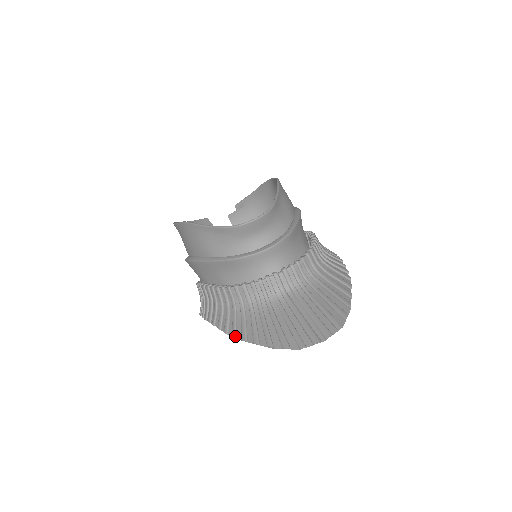
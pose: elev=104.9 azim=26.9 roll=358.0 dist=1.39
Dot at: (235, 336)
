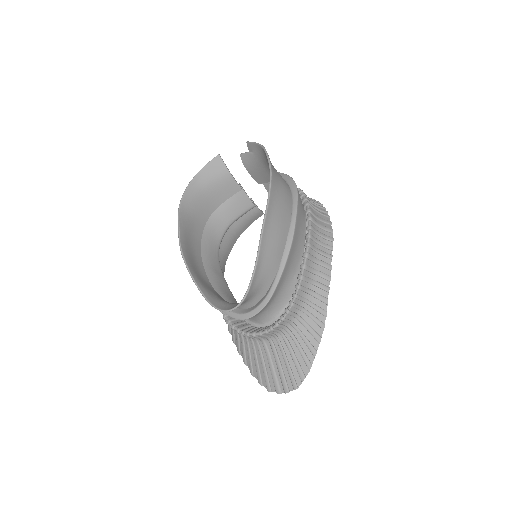
Dot at: (234, 342)
